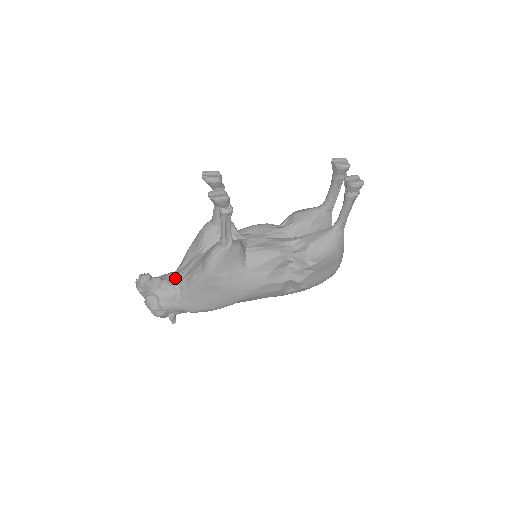
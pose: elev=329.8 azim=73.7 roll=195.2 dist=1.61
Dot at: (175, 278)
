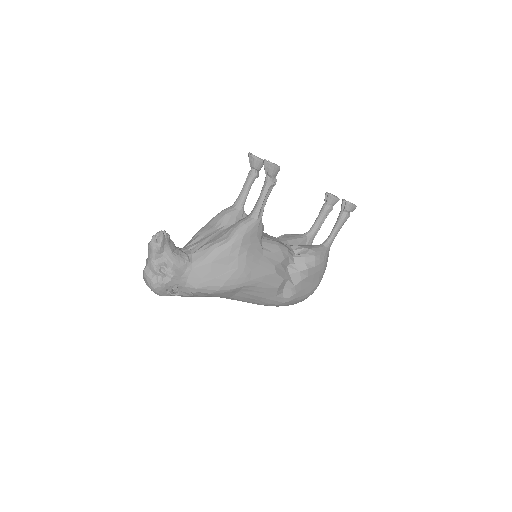
Dot at: (186, 250)
